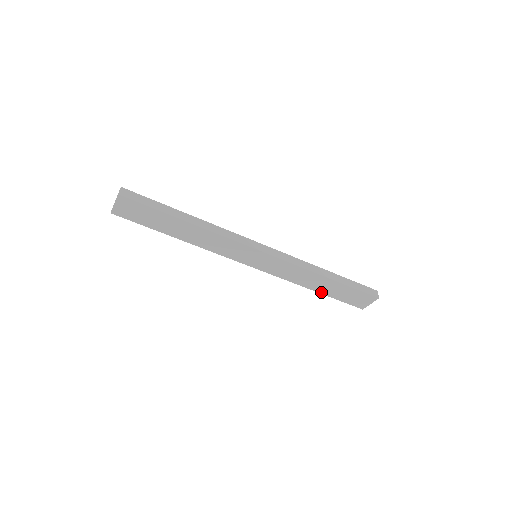
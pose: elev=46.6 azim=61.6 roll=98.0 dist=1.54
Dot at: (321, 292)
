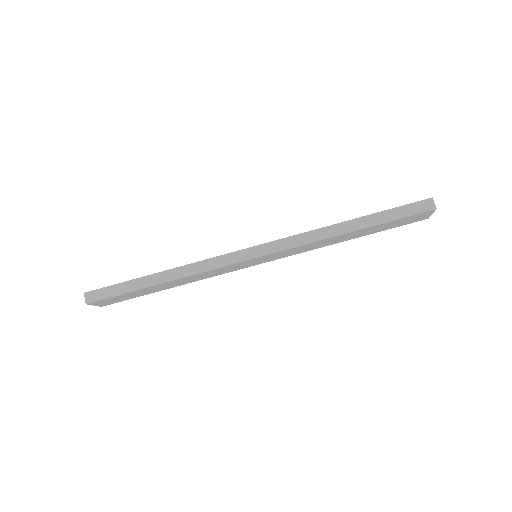
Dot at: (359, 236)
